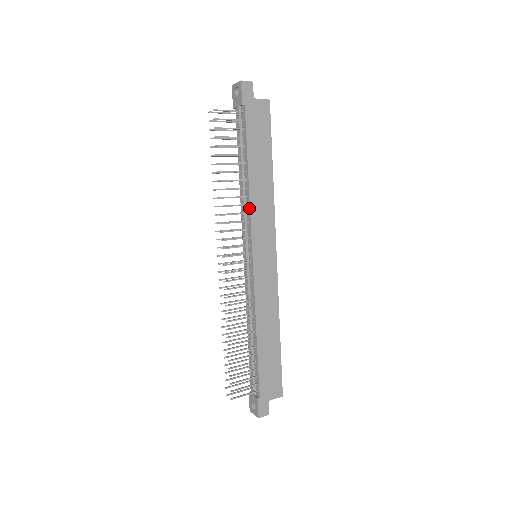
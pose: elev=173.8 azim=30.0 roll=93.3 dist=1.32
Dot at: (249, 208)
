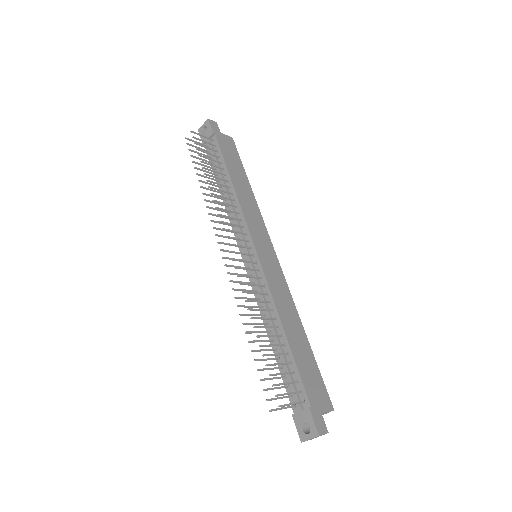
Dot at: (240, 208)
